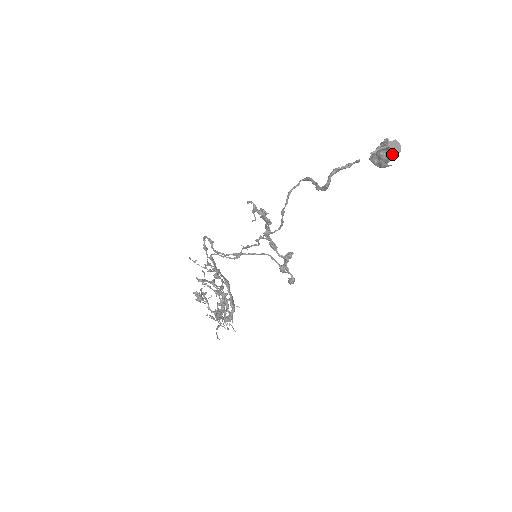
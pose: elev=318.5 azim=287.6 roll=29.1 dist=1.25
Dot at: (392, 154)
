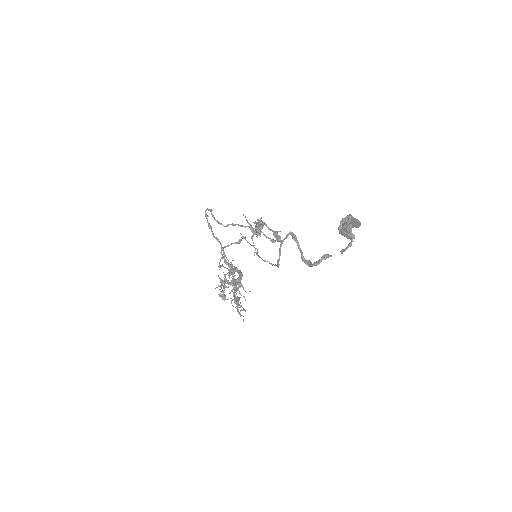
Dot at: (355, 226)
